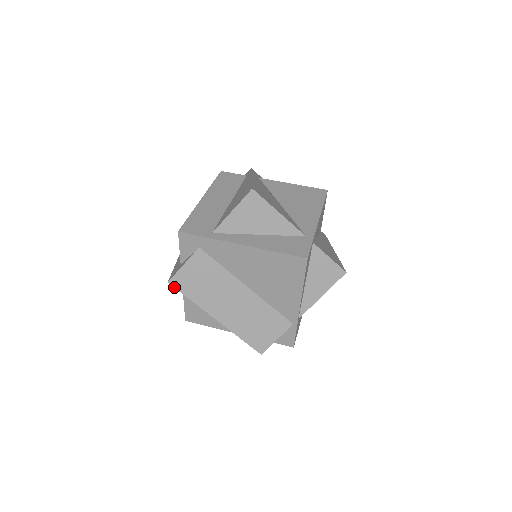
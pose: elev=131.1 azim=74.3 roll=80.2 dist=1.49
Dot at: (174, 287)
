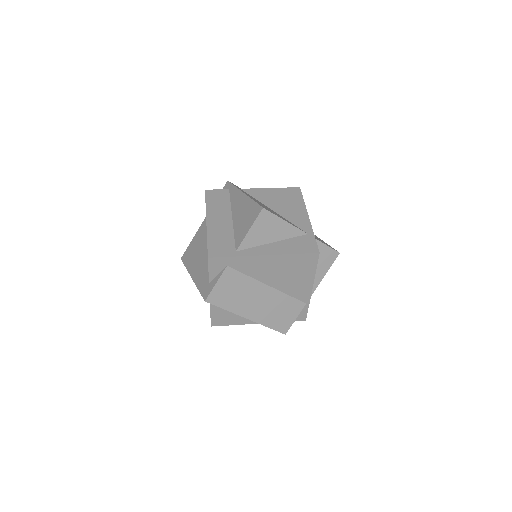
Dot at: occluded
